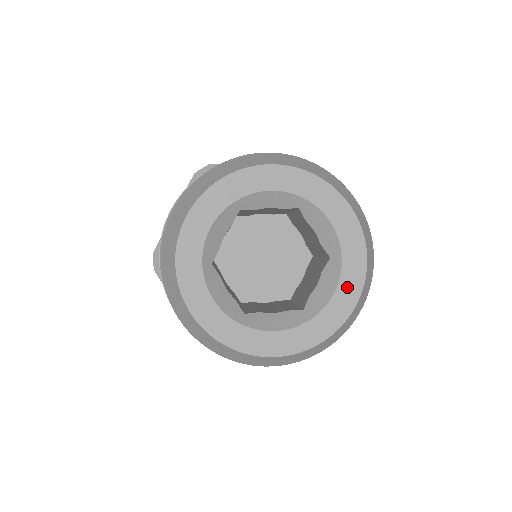
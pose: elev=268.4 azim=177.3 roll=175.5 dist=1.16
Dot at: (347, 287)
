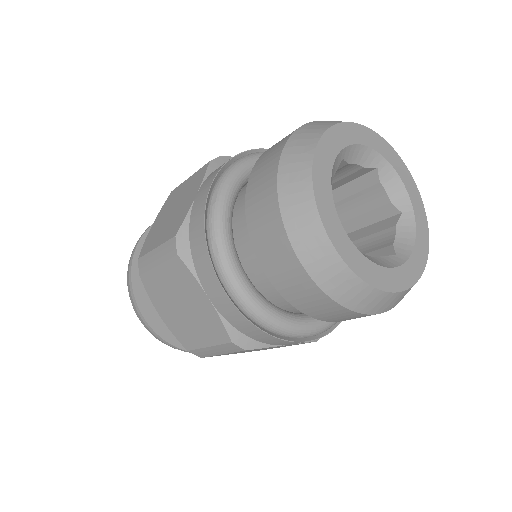
Dot at: (421, 235)
